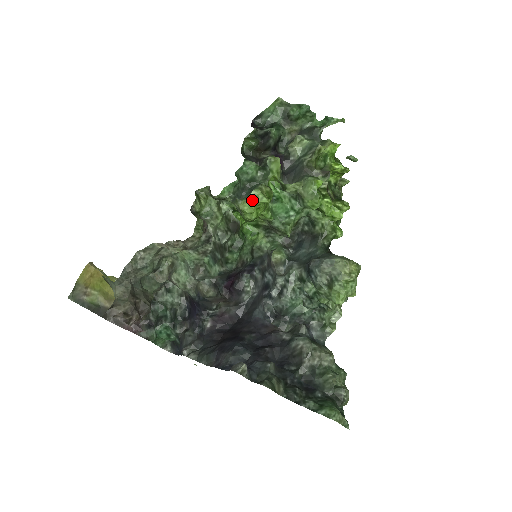
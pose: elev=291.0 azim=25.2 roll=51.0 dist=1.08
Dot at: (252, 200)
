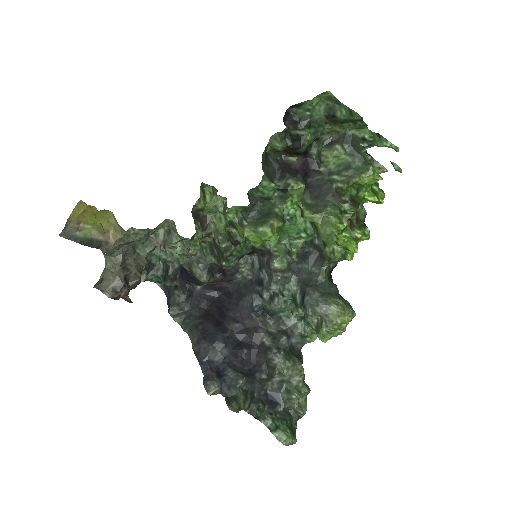
Dot at: (259, 234)
